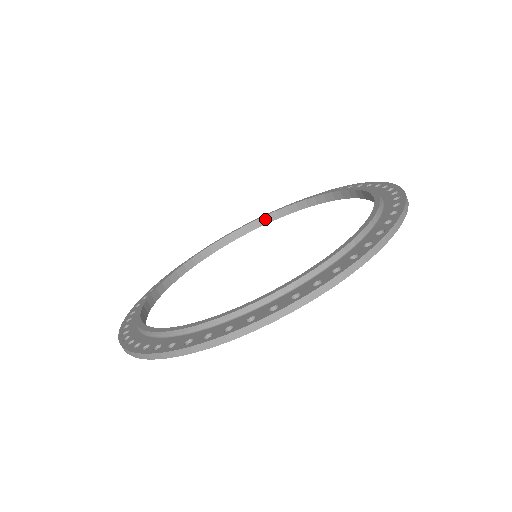
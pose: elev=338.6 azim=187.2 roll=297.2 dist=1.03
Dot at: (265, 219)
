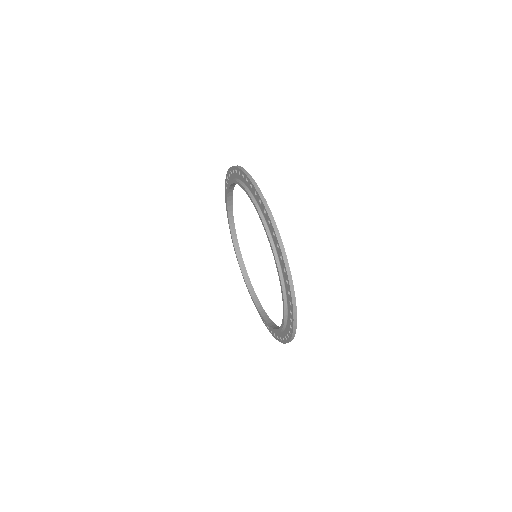
Dot at: (229, 202)
